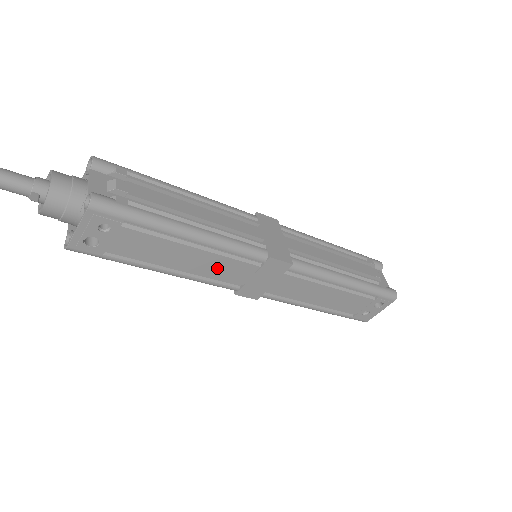
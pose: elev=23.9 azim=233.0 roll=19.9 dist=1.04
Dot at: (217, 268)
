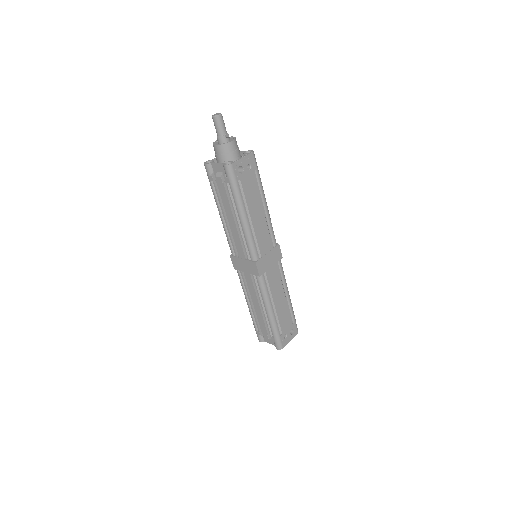
Dot at: (261, 233)
